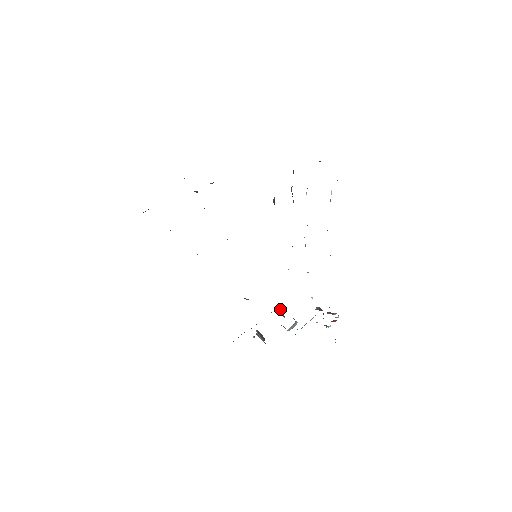
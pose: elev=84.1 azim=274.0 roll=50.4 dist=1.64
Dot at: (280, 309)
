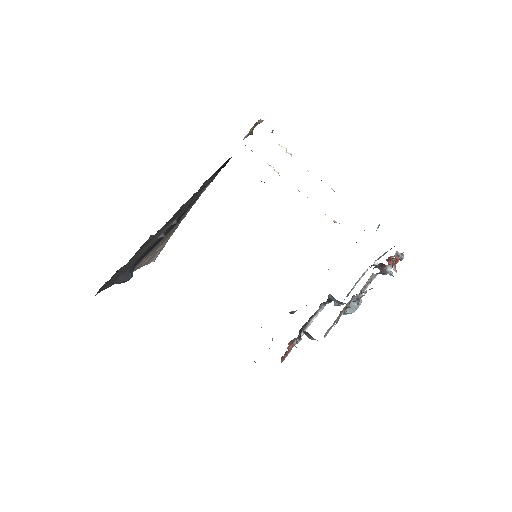
Dot at: (330, 297)
